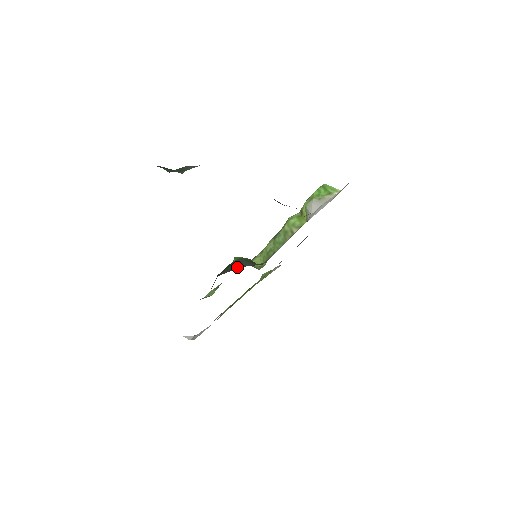
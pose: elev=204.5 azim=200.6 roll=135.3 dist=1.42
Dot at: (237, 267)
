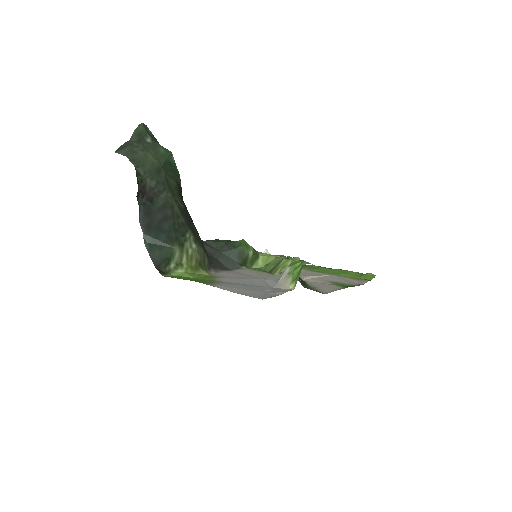
Dot at: (221, 249)
